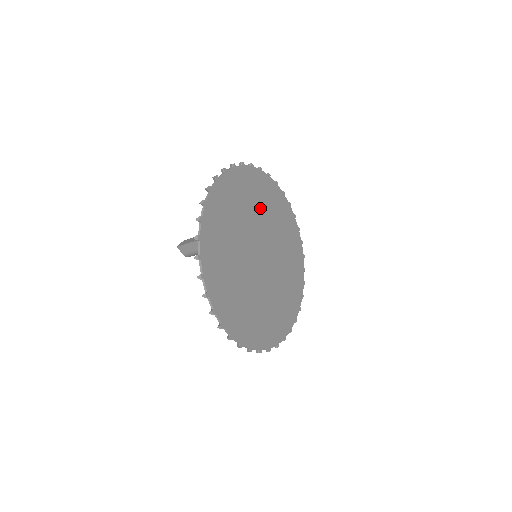
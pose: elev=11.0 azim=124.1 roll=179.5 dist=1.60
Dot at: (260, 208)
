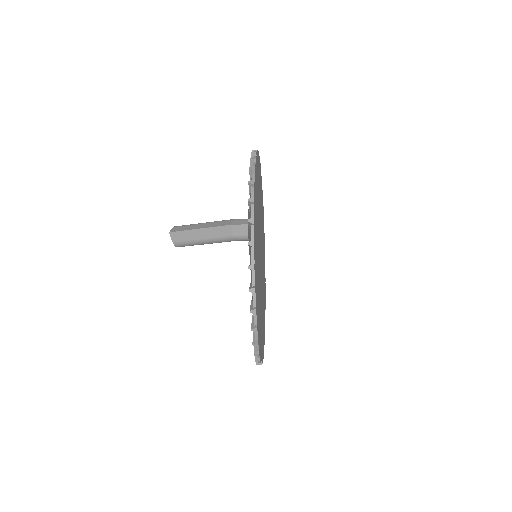
Dot at: (260, 205)
